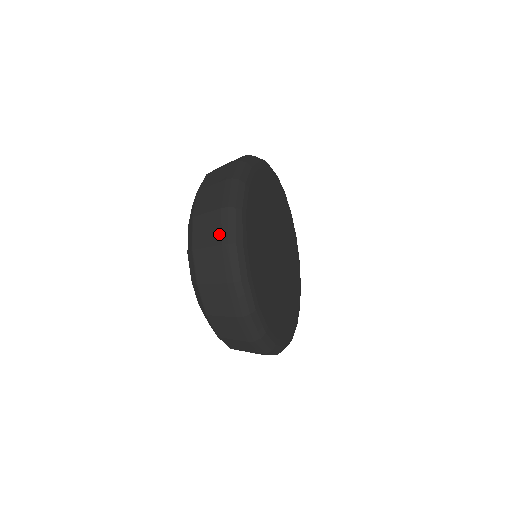
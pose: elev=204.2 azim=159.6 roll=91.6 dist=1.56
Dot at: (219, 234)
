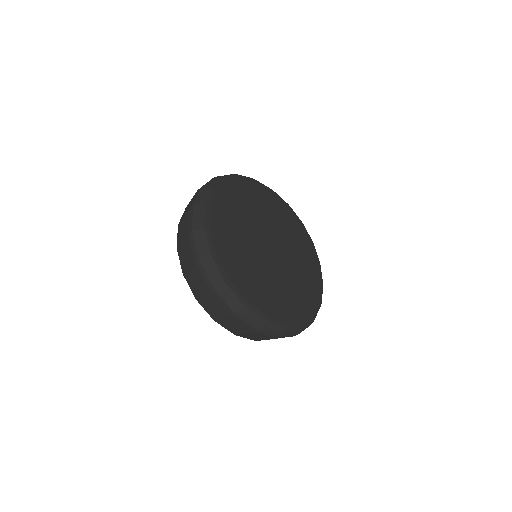
Dot at: (224, 309)
